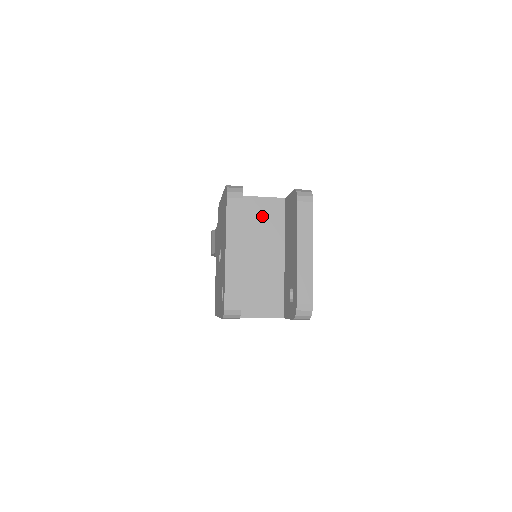
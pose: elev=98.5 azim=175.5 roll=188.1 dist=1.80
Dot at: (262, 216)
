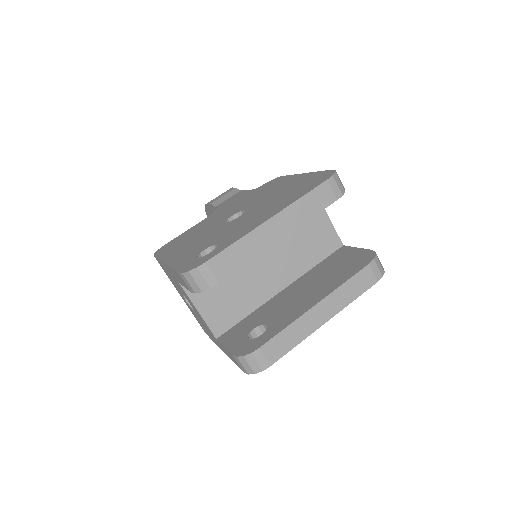
Dot at: (311, 233)
